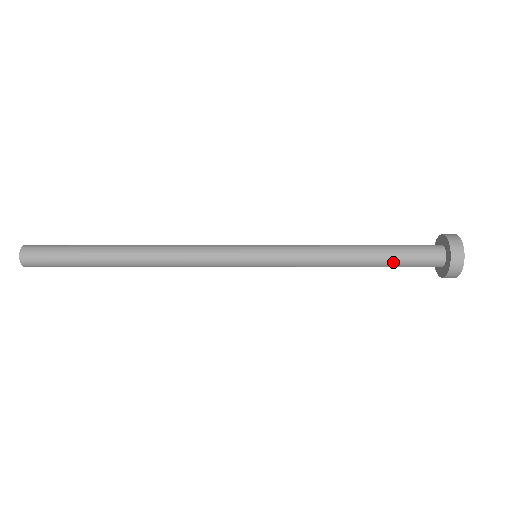
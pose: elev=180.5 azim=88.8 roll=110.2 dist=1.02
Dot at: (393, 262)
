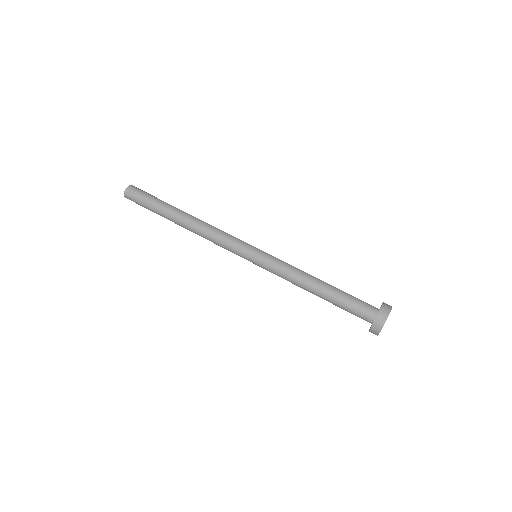
Dot at: (337, 306)
